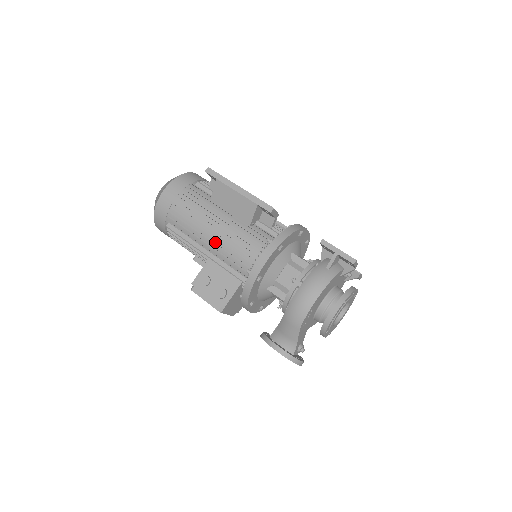
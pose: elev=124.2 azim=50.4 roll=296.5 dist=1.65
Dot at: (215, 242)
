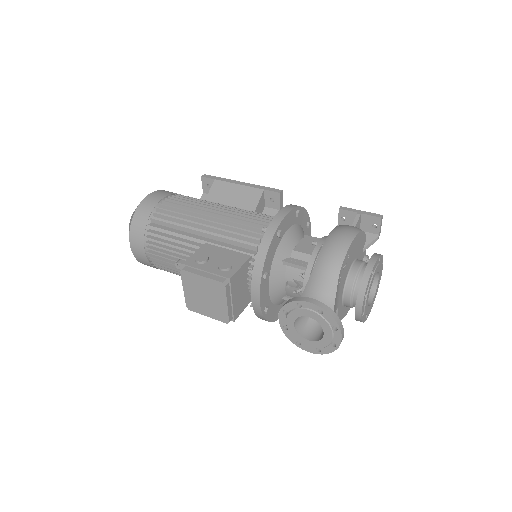
Dot at: (214, 224)
